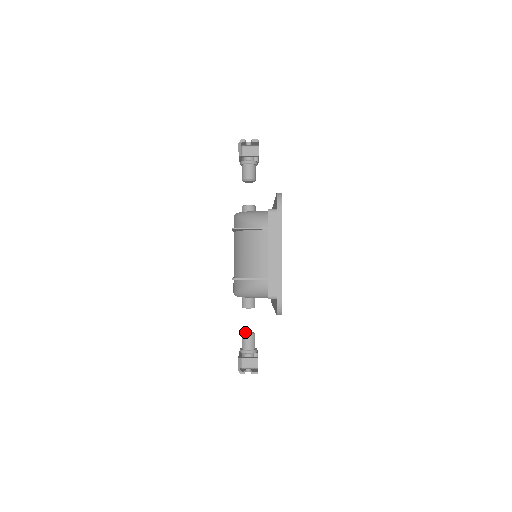
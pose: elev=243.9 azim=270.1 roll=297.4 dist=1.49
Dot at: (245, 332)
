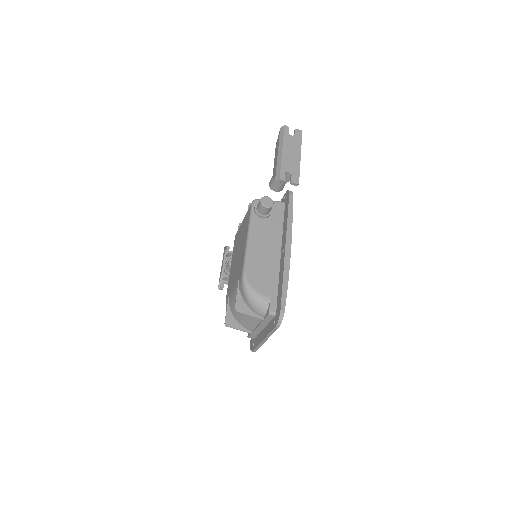
Dot at: occluded
